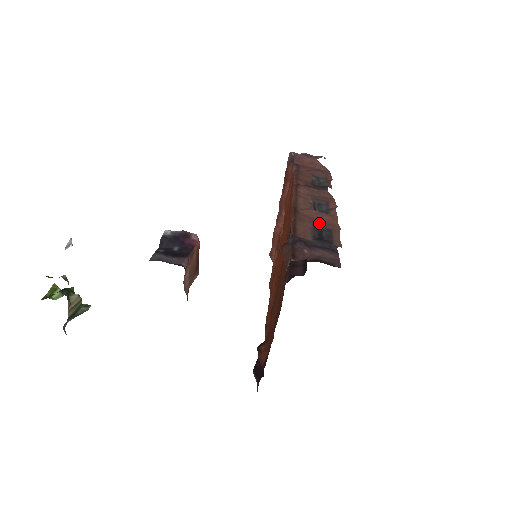
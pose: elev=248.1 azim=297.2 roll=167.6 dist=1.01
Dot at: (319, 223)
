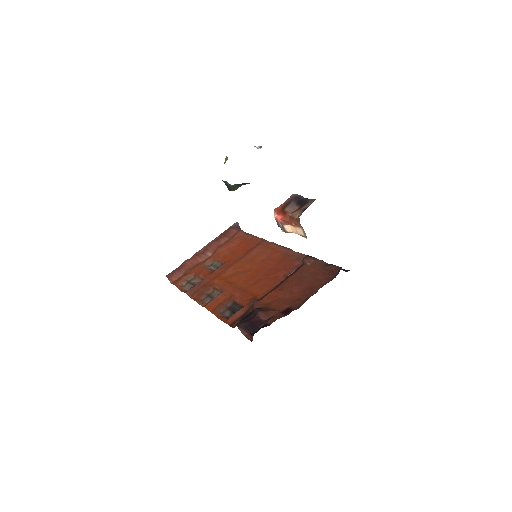
Dot at: occluded
